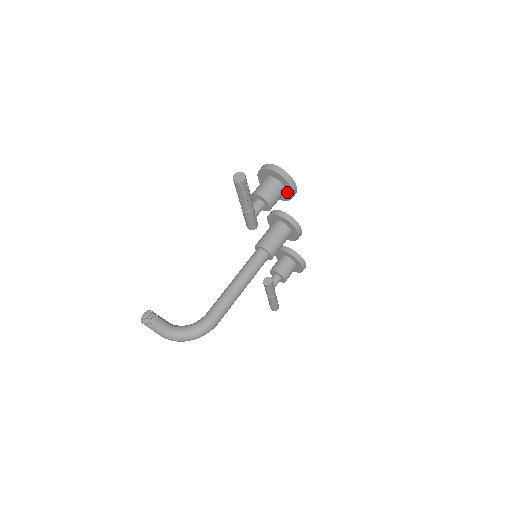
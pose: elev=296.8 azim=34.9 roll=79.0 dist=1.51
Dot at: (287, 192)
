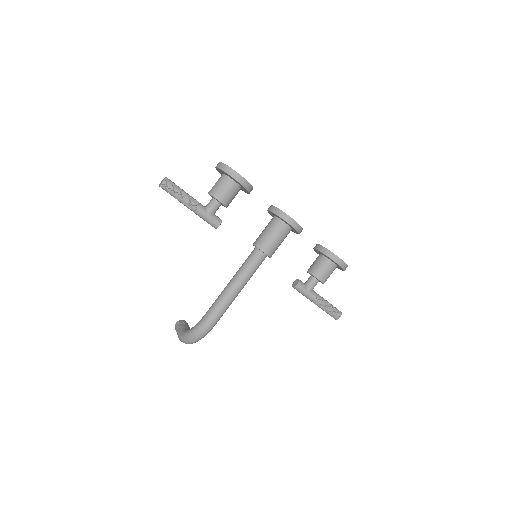
Dot at: (238, 183)
